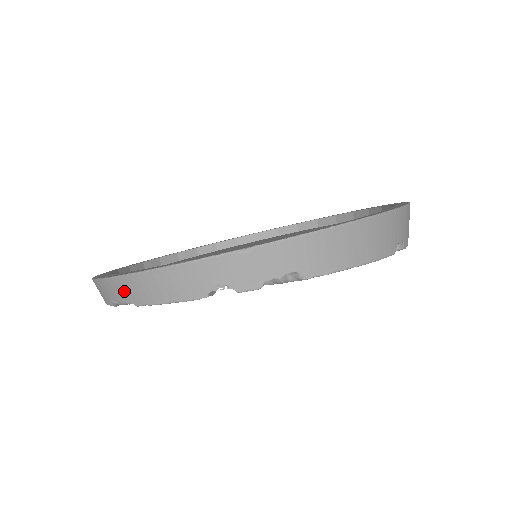
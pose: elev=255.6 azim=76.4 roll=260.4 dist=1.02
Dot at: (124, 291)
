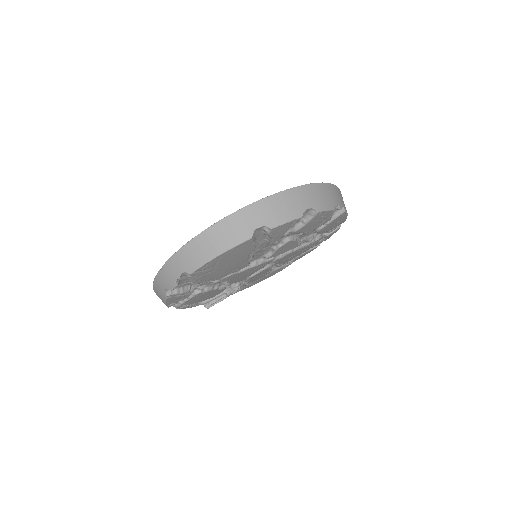
Dot at: occluded
